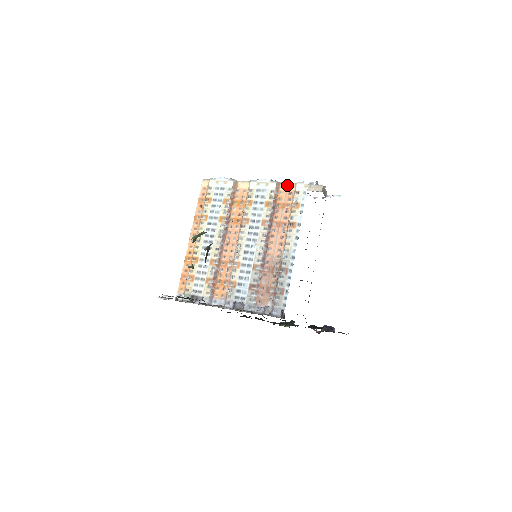
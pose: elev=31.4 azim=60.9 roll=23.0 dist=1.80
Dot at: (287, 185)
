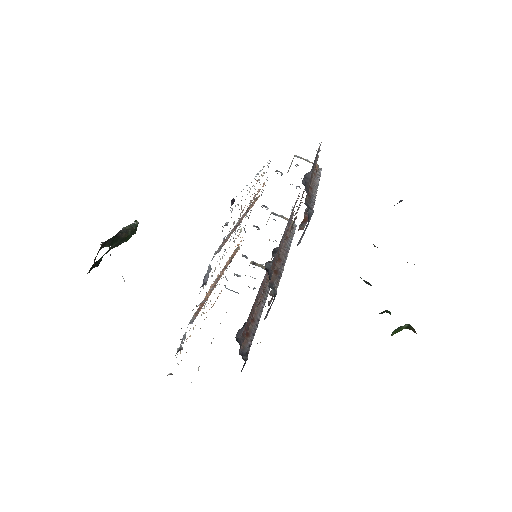
Dot at: occluded
